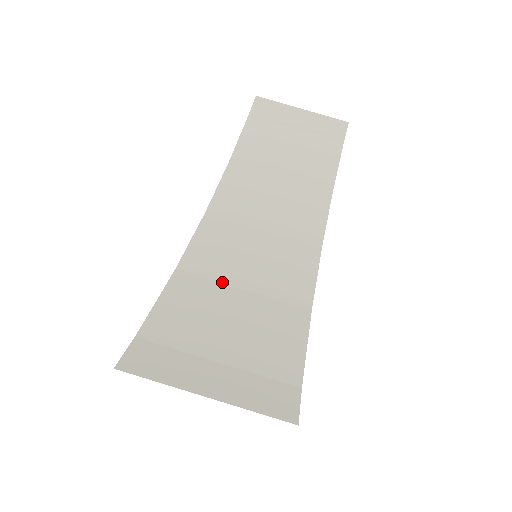
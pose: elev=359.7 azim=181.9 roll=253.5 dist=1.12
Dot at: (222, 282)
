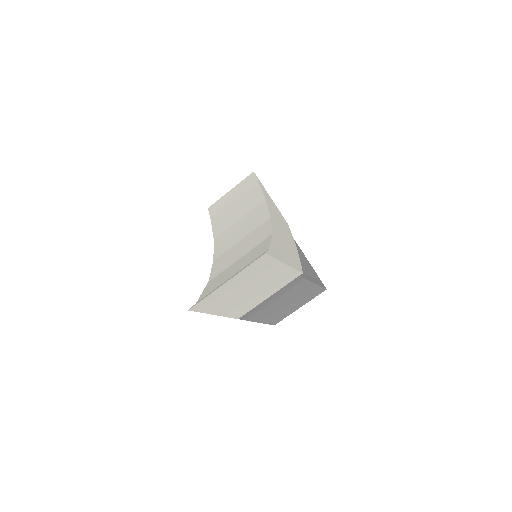
Dot at: (229, 266)
